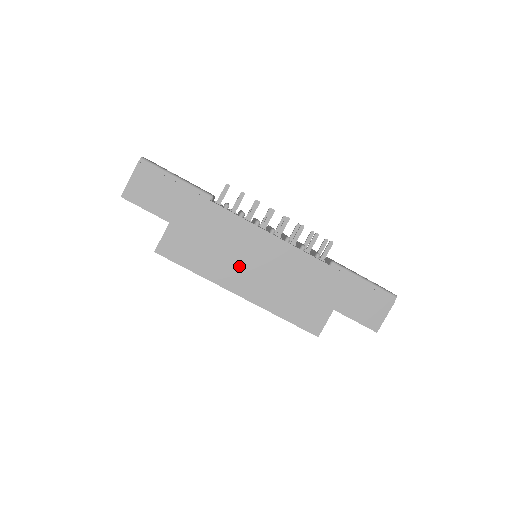
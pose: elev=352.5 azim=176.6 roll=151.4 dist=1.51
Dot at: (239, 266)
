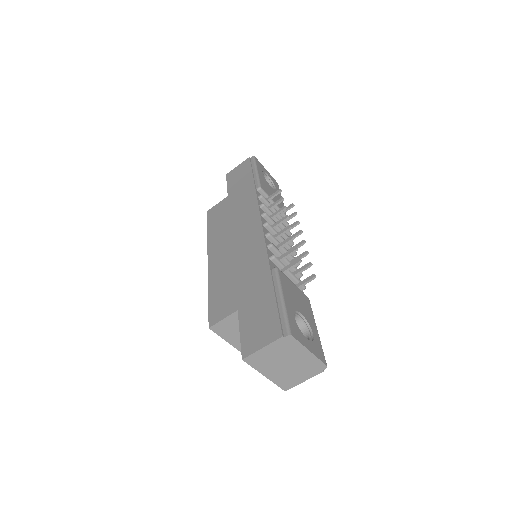
Dot at: (227, 239)
